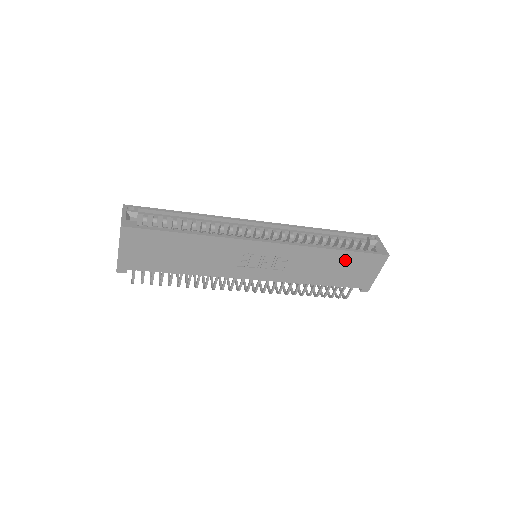
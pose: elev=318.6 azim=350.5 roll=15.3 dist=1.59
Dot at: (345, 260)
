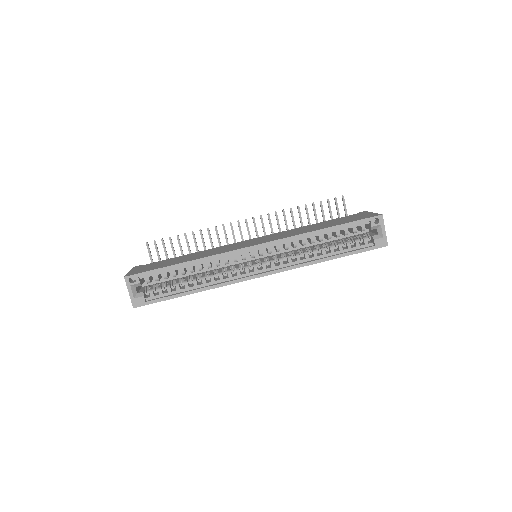
Dot at: occluded
